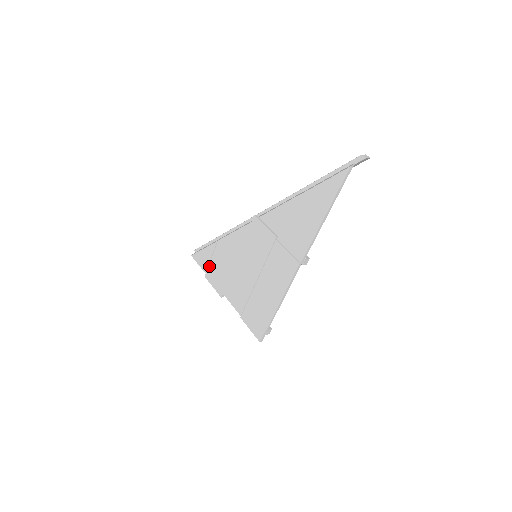
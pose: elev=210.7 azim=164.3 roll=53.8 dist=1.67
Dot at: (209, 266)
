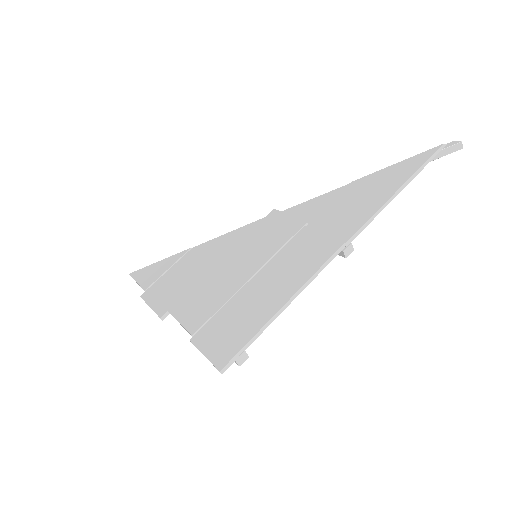
Dot at: (158, 281)
